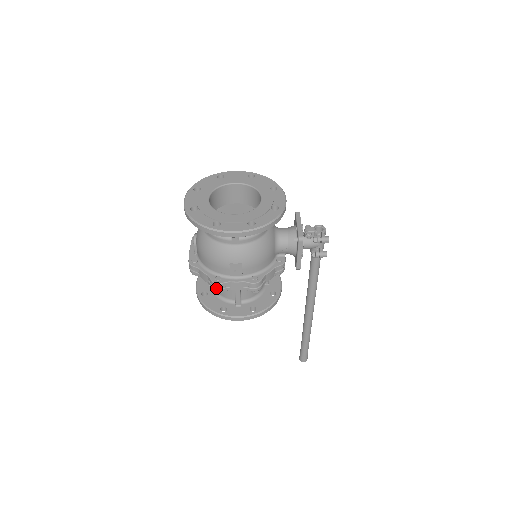
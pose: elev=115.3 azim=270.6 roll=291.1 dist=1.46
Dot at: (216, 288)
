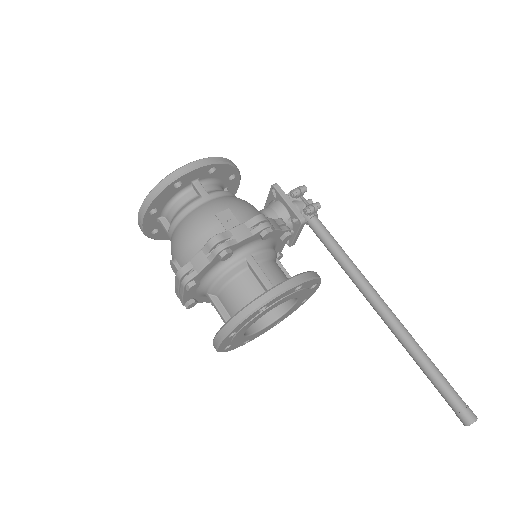
Dot at: (218, 245)
